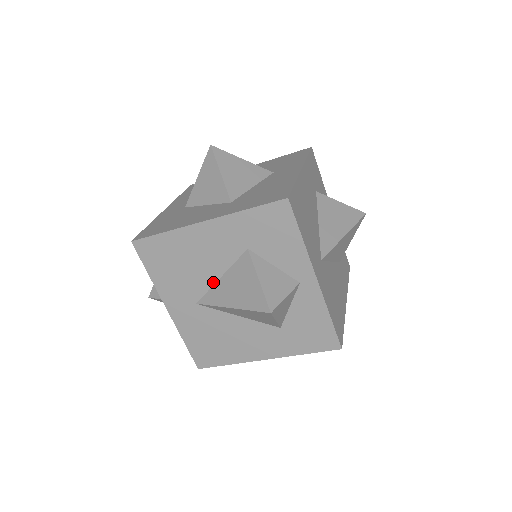
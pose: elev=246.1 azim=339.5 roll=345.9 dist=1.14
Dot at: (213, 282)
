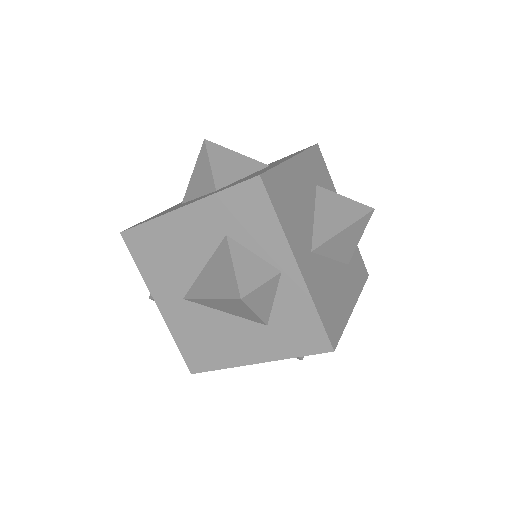
Dot at: (197, 274)
